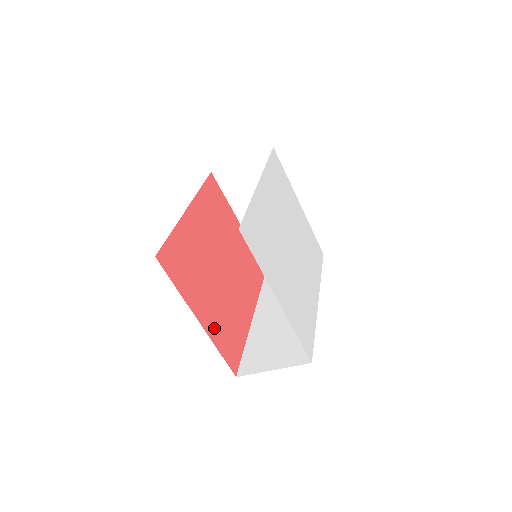
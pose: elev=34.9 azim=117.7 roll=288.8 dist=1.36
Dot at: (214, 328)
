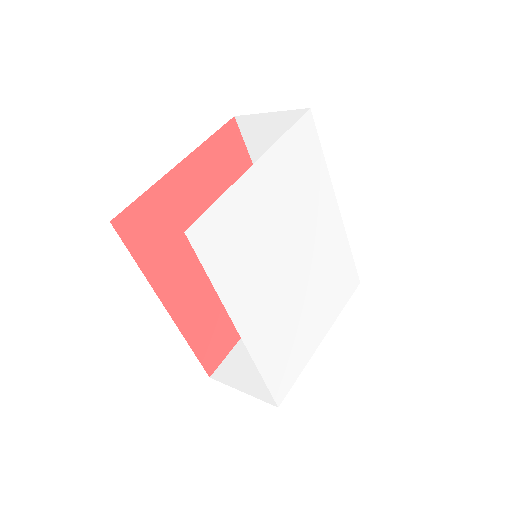
Dot at: occluded
